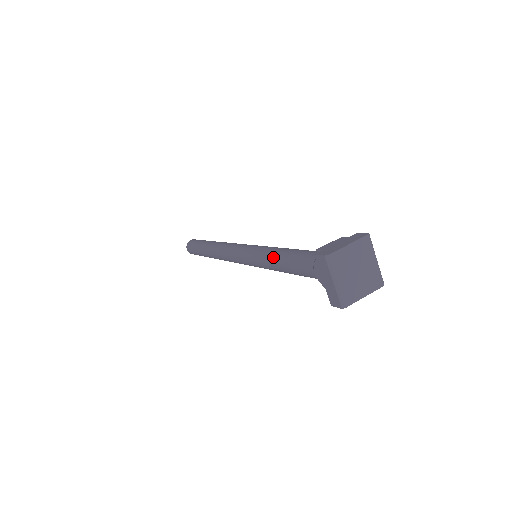
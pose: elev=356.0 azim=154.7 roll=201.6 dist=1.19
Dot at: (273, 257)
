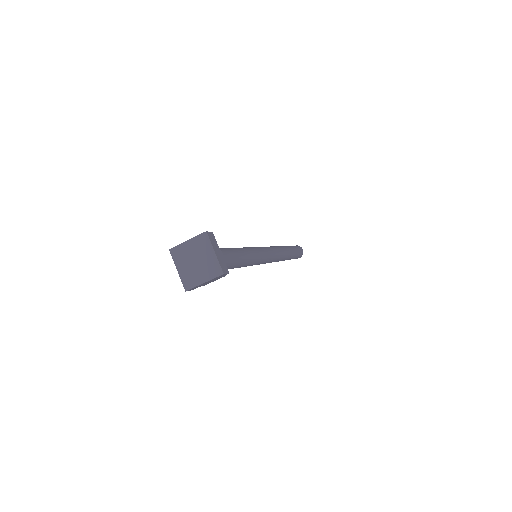
Dot at: occluded
